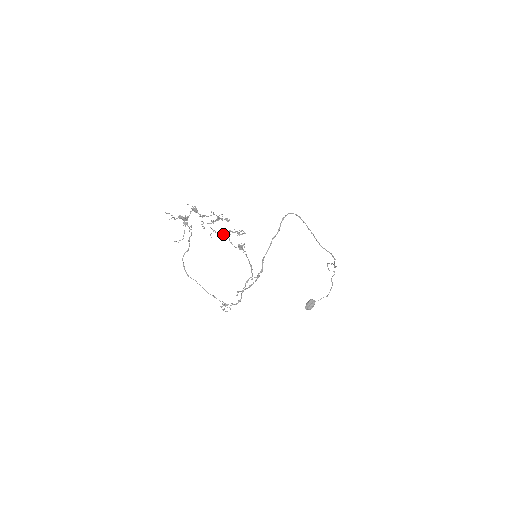
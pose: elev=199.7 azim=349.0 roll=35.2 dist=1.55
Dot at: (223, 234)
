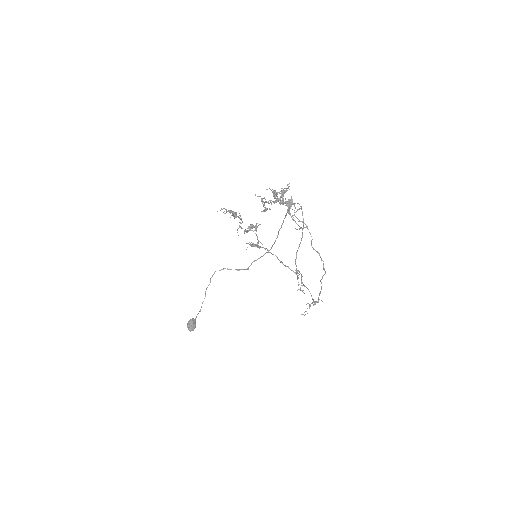
Dot at: (247, 230)
